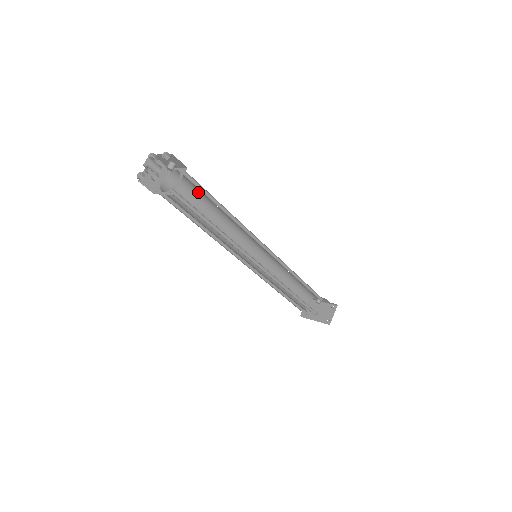
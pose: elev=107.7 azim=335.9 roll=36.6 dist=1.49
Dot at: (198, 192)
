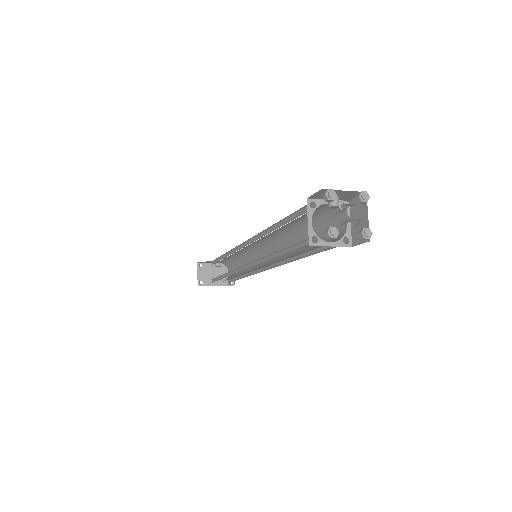
Dot at: (301, 216)
